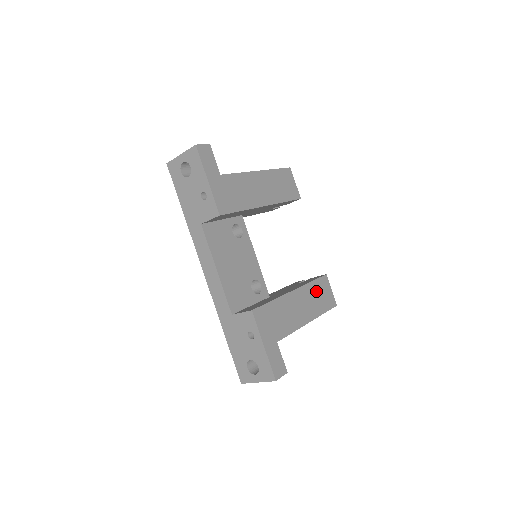
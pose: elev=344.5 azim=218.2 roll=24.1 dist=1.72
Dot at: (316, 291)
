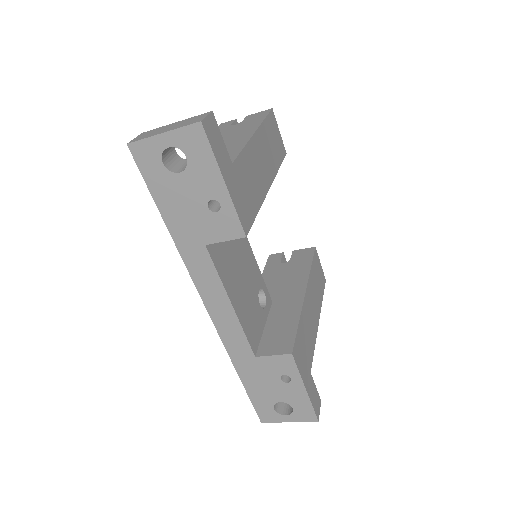
Dot at: (315, 276)
